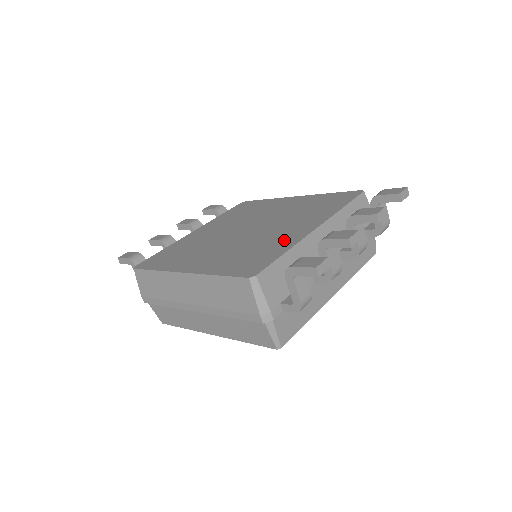
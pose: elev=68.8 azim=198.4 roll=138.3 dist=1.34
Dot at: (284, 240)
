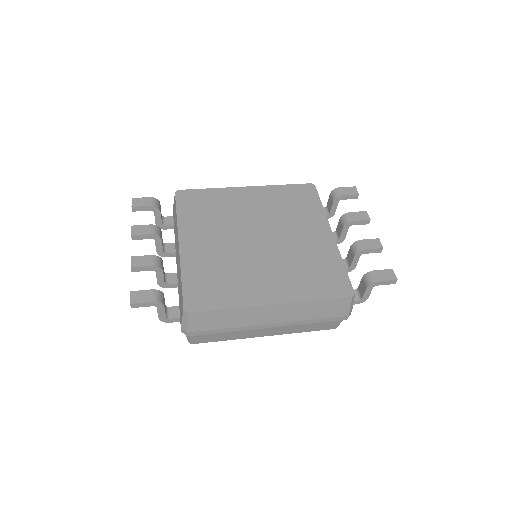
Dot at: (323, 251)
